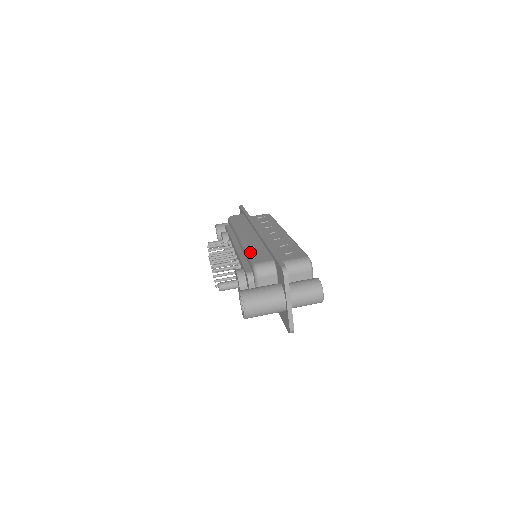
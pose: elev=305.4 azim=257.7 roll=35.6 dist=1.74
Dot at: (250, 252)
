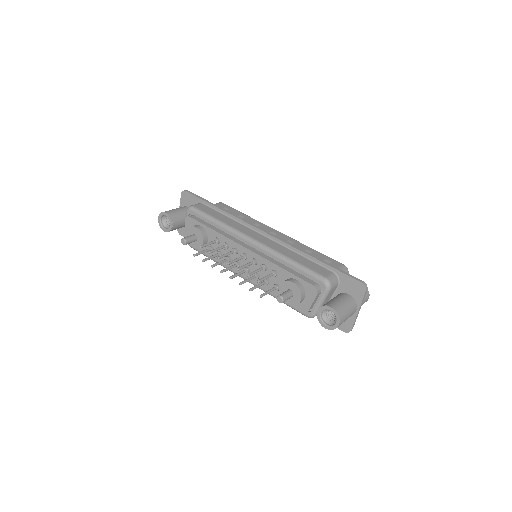
Dot at: (299, 263)
